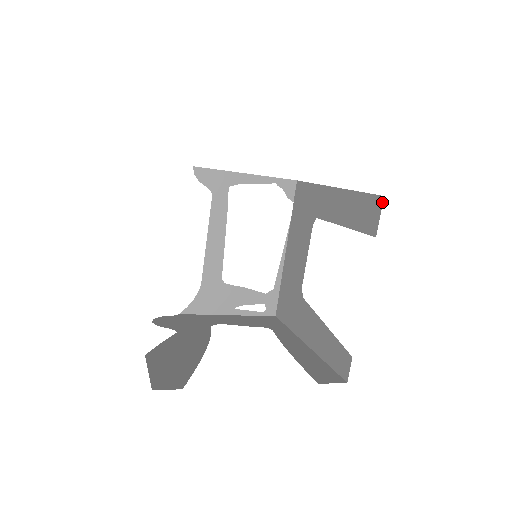
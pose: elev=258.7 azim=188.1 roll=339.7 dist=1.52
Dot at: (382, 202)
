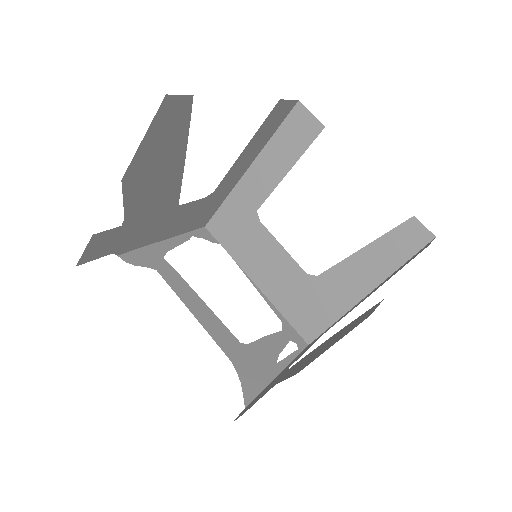
Dot at: (302, 105)
